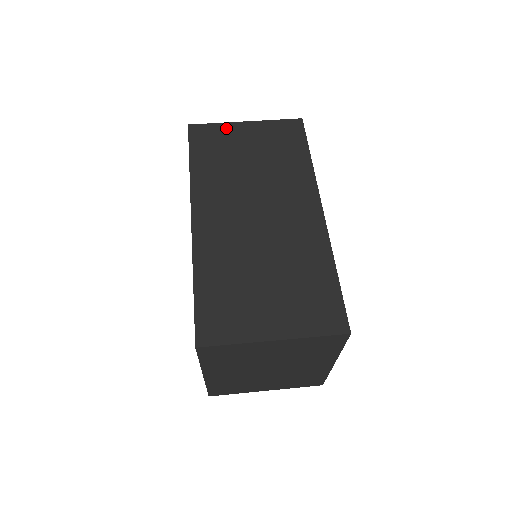
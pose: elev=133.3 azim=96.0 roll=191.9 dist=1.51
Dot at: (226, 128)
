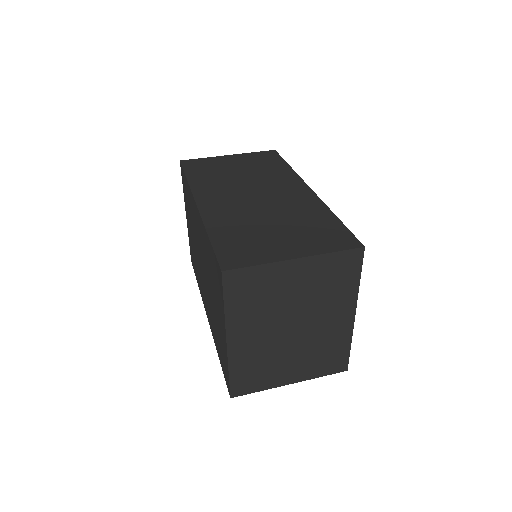
Dot at: (213, 159)
